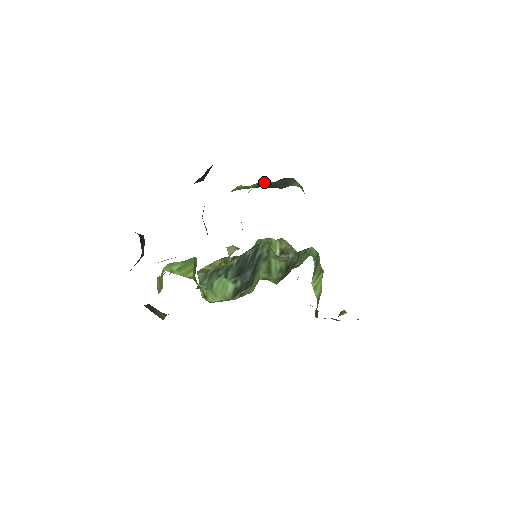
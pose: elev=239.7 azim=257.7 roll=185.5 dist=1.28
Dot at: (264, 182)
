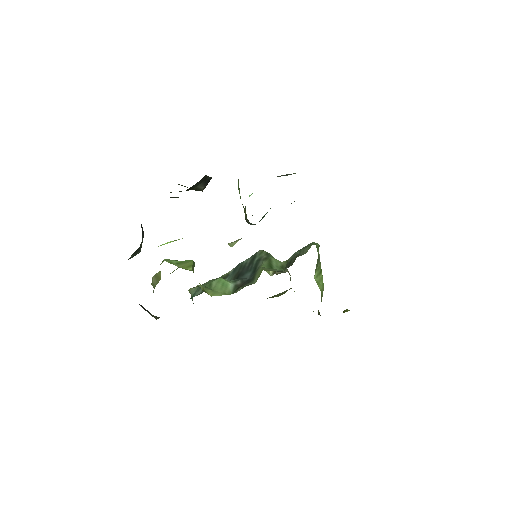
Dot at: occluded
